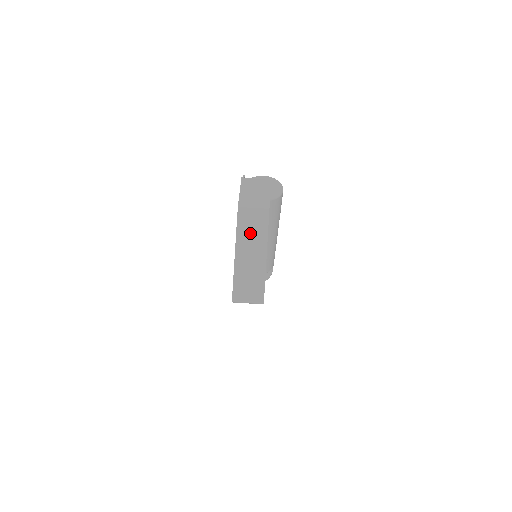
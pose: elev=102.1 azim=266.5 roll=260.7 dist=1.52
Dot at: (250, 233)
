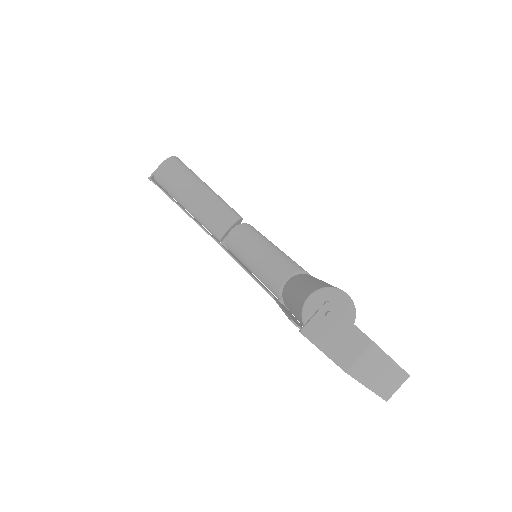
Dot at: (370, 369)
